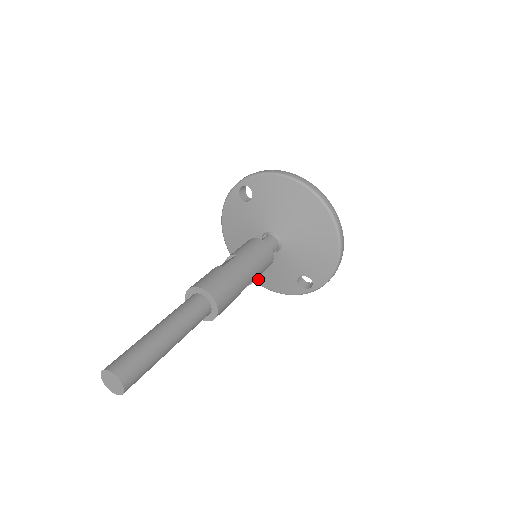
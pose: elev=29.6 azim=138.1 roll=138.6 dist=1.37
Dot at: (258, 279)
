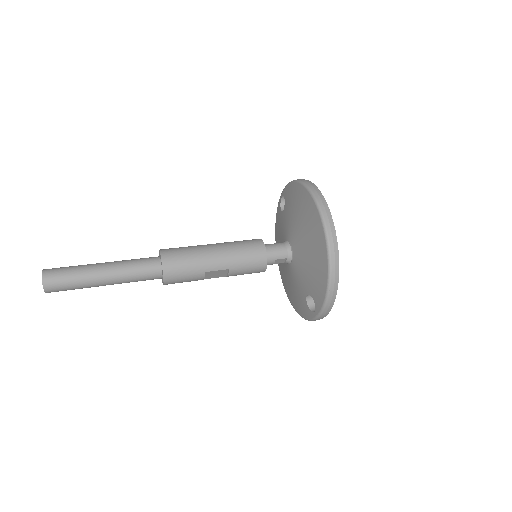
Dot at: (290, 298)
